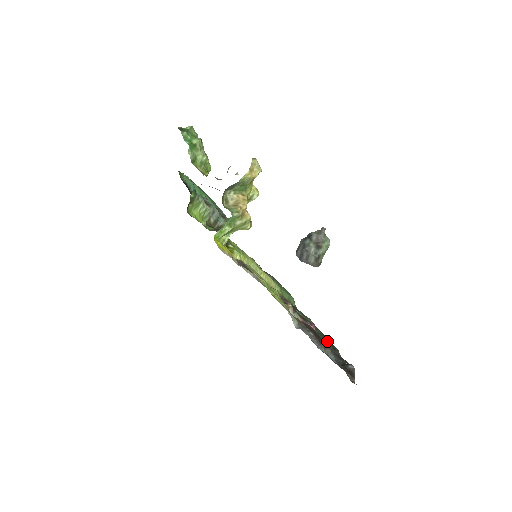
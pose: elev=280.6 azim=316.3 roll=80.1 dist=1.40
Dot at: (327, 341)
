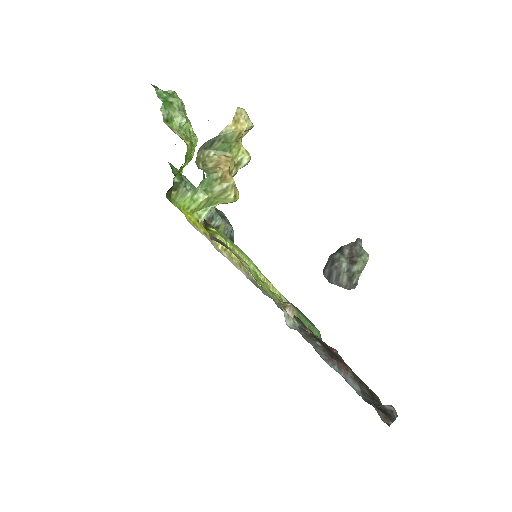
Dot at: (359, 380)
